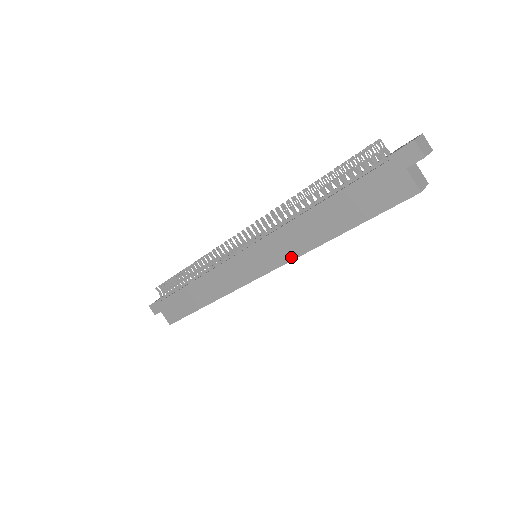
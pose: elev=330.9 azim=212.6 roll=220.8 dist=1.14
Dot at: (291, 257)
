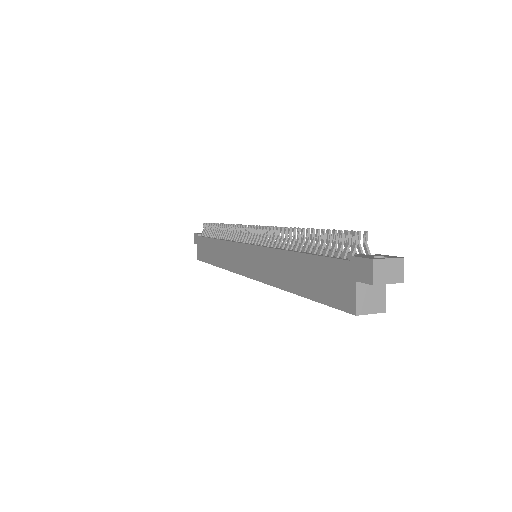
Dot at: (265, 280)
